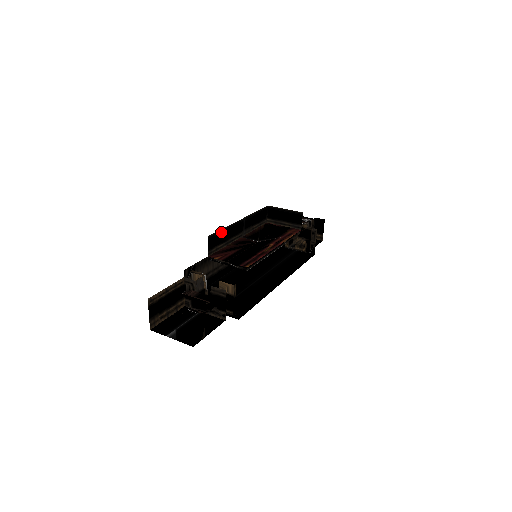
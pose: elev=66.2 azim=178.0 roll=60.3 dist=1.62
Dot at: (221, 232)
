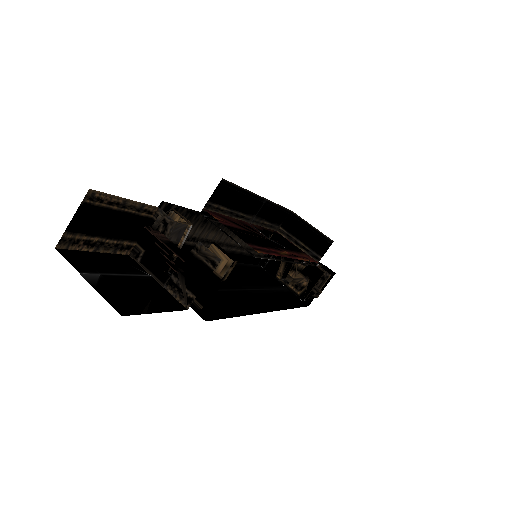
Dot at: (237, 190)
